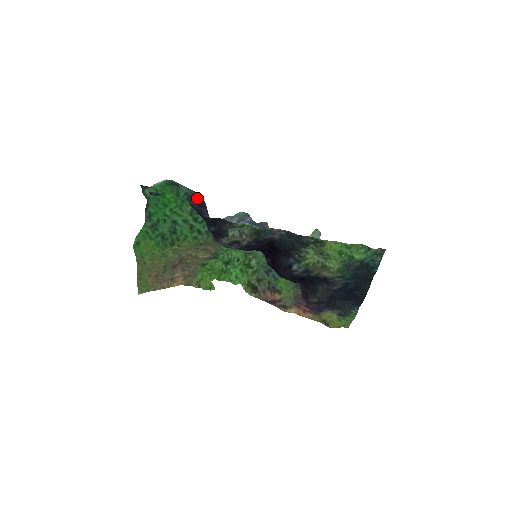
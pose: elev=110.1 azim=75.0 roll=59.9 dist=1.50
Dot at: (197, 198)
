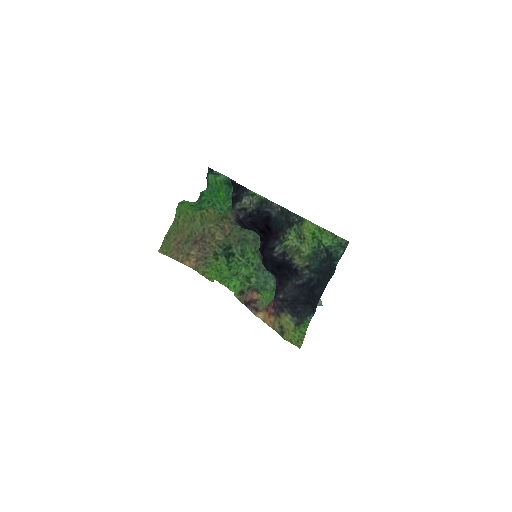
Dot at: occluded
